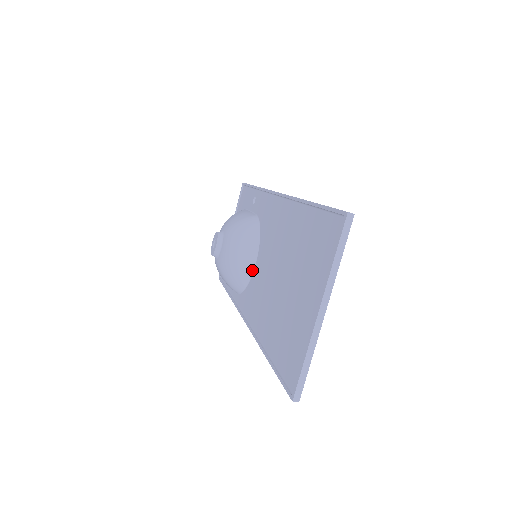
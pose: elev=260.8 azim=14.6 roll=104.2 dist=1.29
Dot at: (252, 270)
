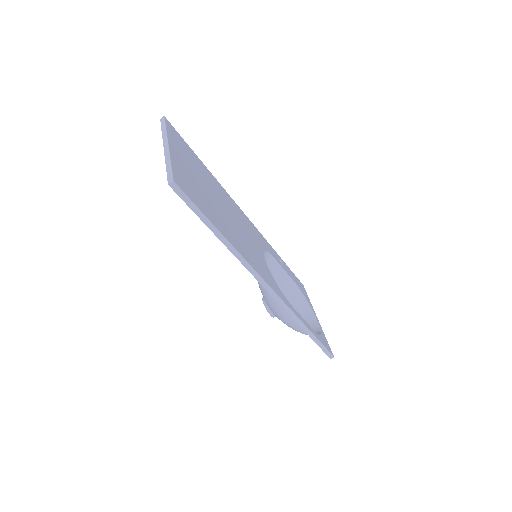
Dot at: occluded
